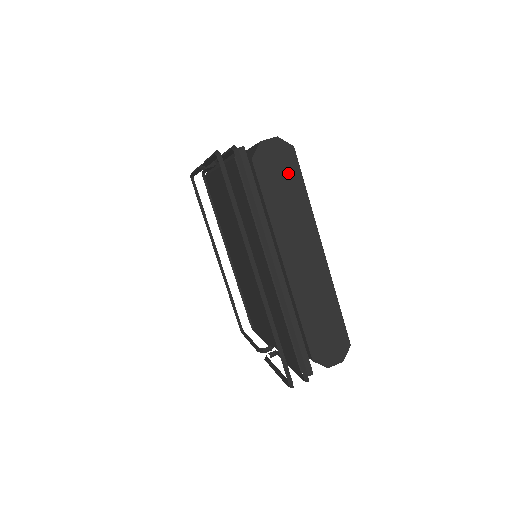
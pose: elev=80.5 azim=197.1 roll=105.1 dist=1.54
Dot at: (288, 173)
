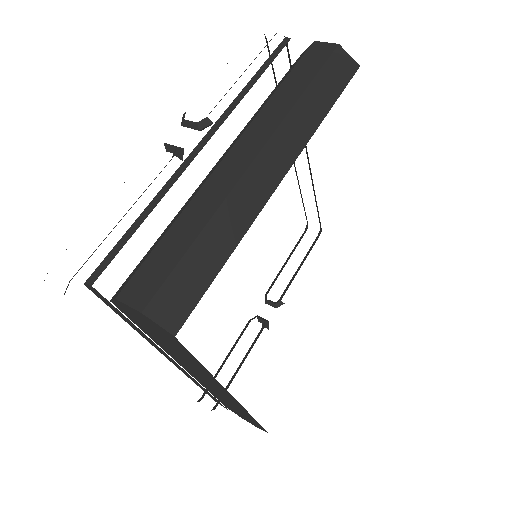
Dot at: (172, 343)
